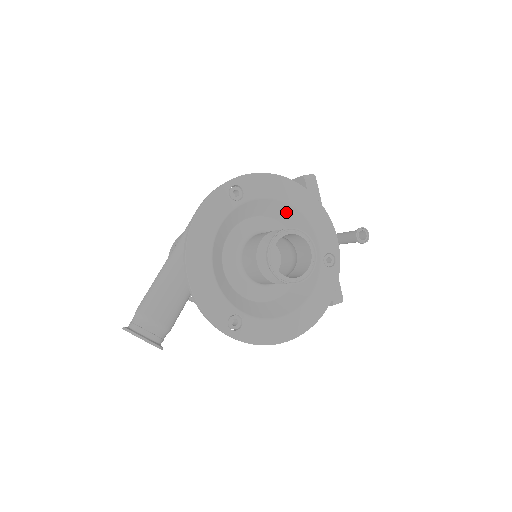
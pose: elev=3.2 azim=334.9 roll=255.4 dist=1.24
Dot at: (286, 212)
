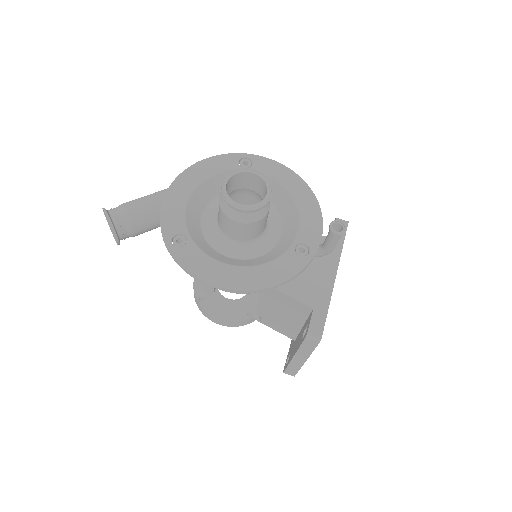
Dot at: (283, 199)
